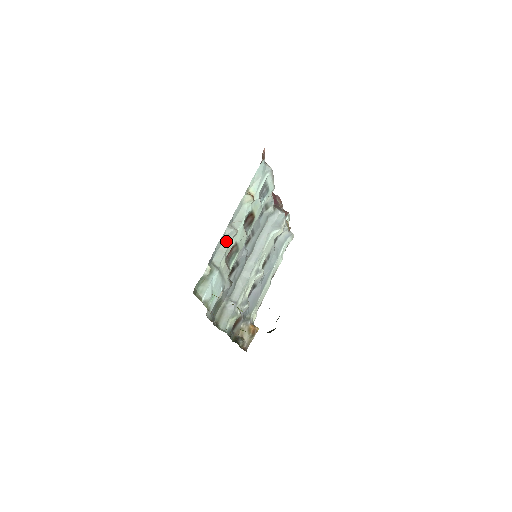
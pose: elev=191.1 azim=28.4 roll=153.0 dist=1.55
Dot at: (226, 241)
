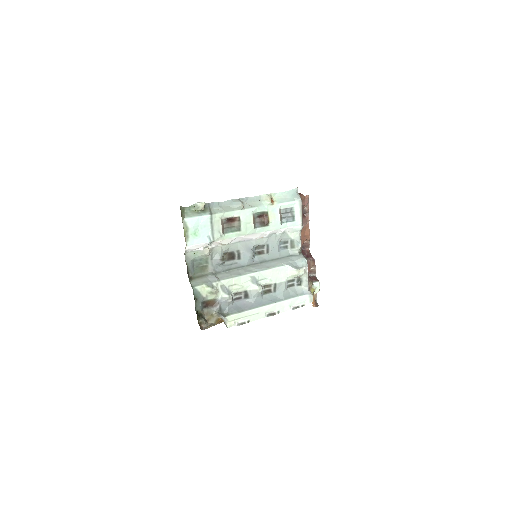
Dot at: (231, 207)
